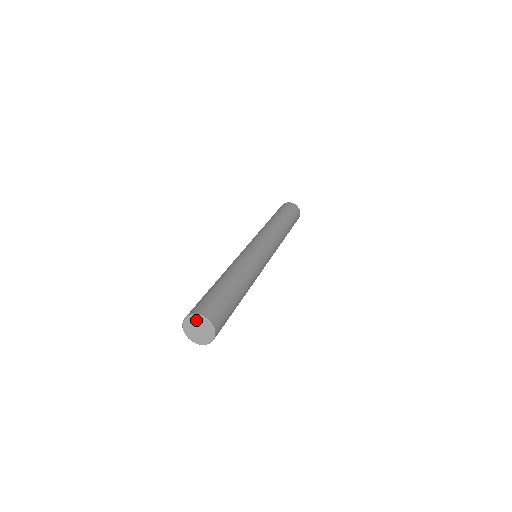
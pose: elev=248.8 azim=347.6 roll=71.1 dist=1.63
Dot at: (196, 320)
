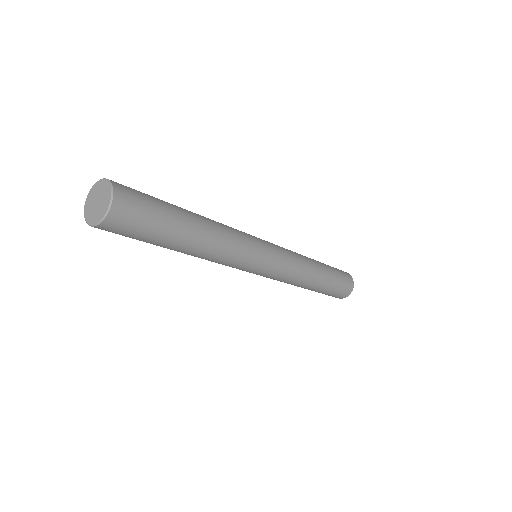
Dot at: (105, 188)
